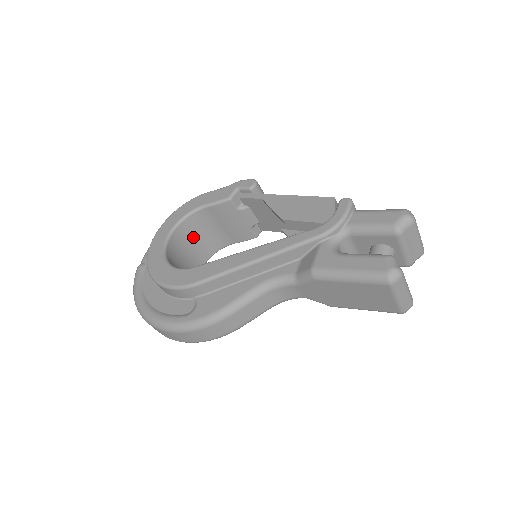
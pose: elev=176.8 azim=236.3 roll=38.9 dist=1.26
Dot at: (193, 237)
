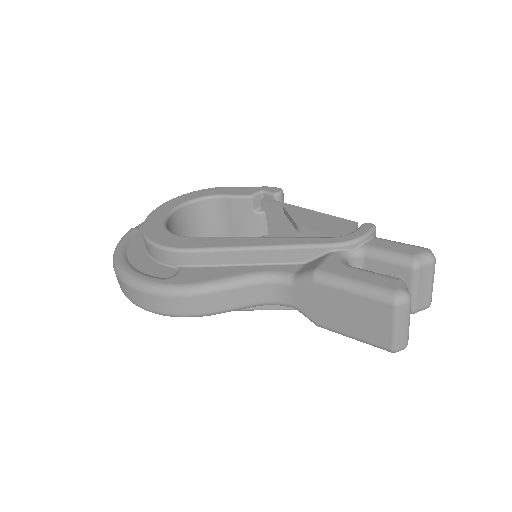
Dot at: (198, 223)
